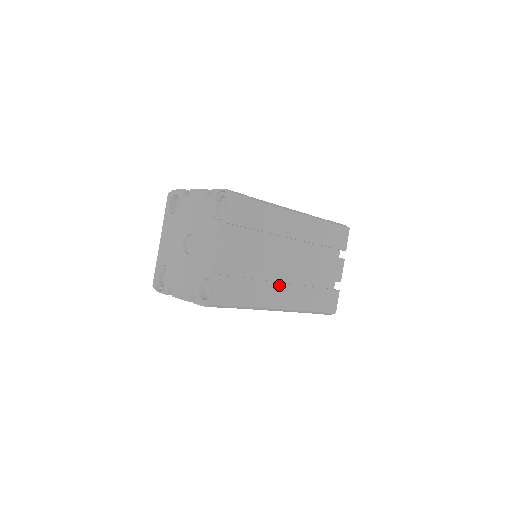
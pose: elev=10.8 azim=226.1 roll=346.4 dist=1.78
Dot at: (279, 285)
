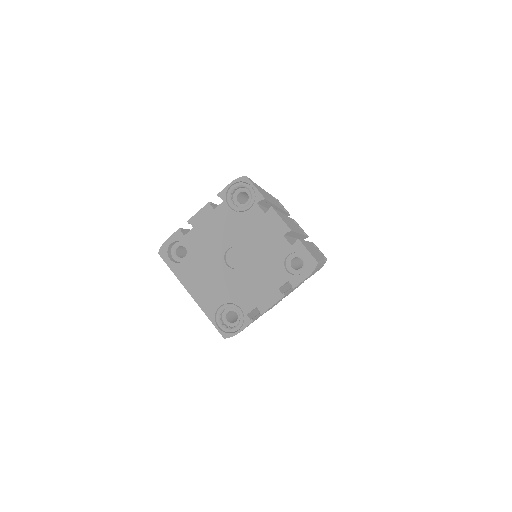
Dot at: occluded
